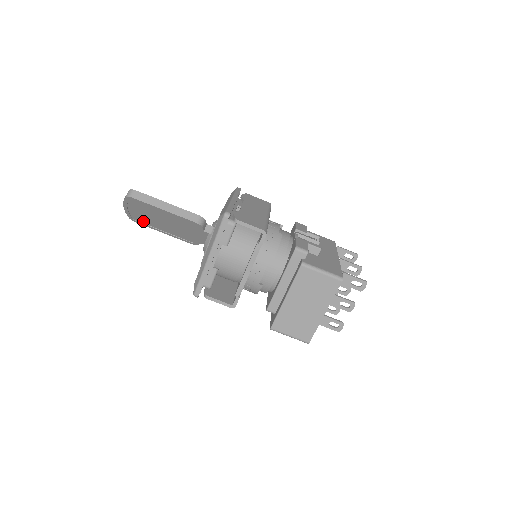
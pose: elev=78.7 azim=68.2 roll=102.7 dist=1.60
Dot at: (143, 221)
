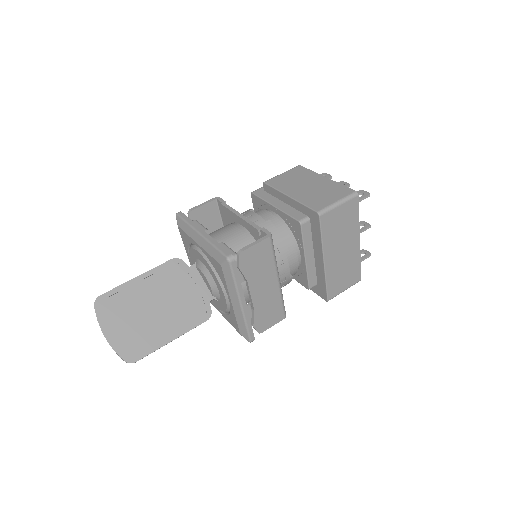
Dot at: (140, 346)
